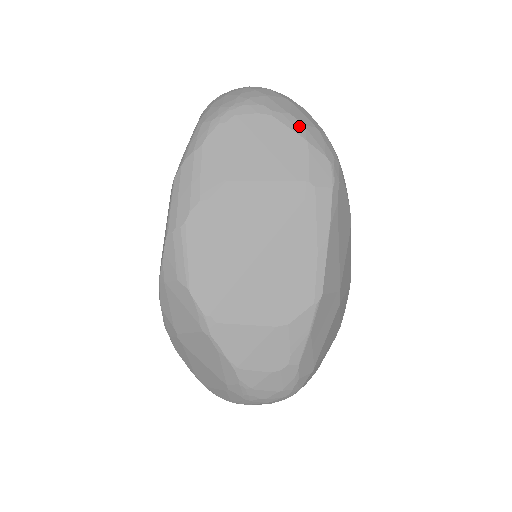
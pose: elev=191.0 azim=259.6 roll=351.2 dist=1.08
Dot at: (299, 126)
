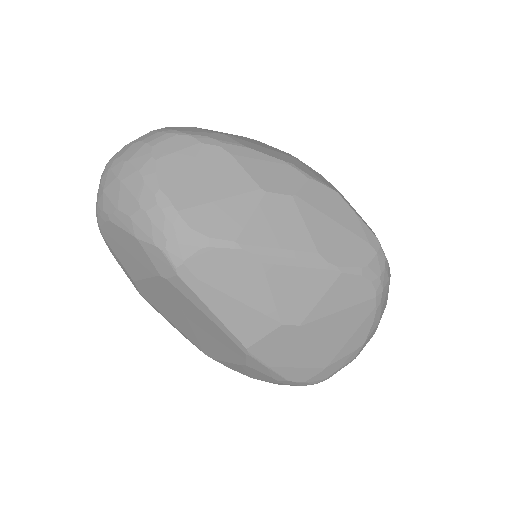
Dot at: (126, 222)
